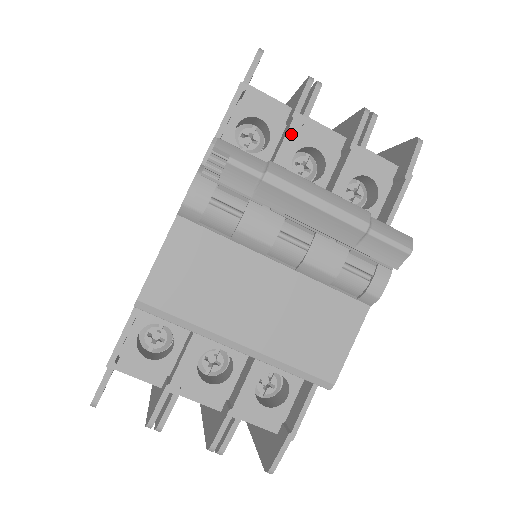
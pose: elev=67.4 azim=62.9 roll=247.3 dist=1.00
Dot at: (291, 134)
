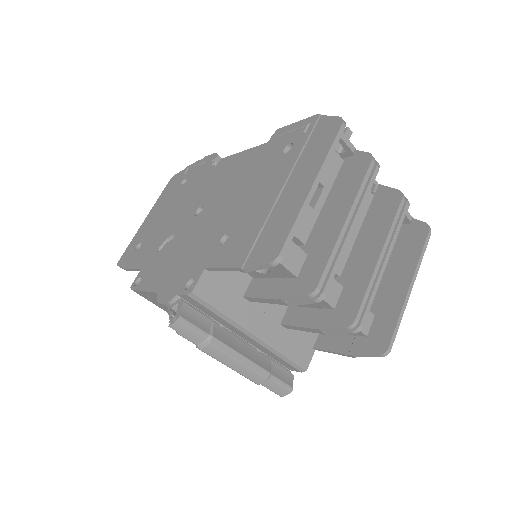
Dot at: (270, 301)
